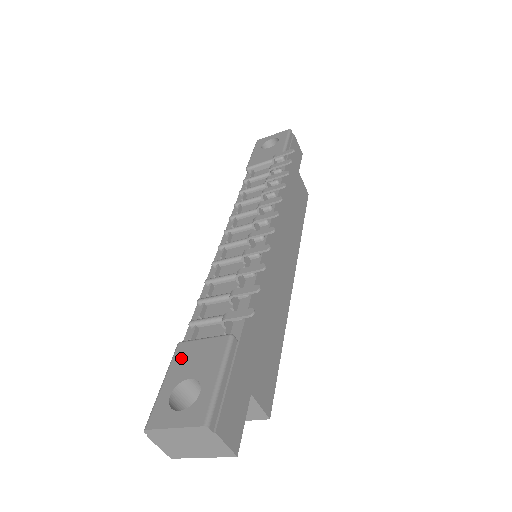
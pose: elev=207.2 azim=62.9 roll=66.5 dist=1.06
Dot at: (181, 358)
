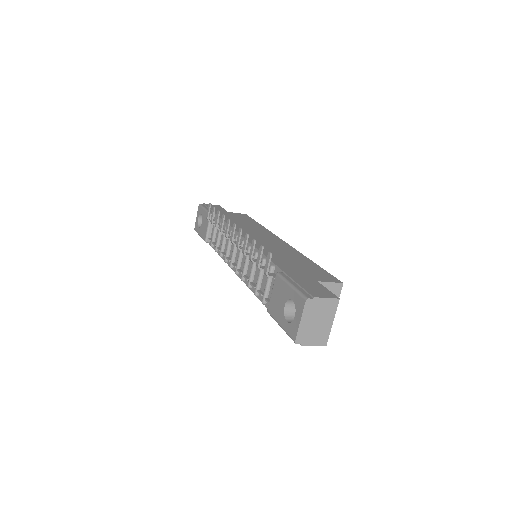
Dot at: (274, 310)
